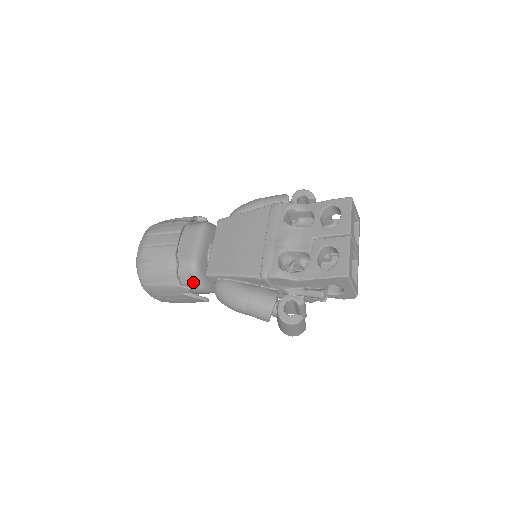
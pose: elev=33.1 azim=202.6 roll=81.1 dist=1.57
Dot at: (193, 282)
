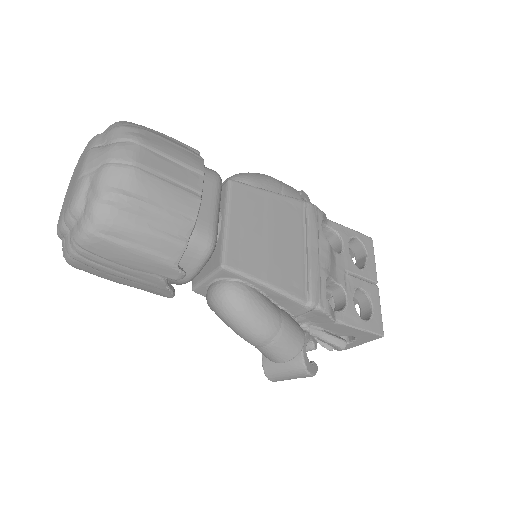
Dot at: (191, 267)
